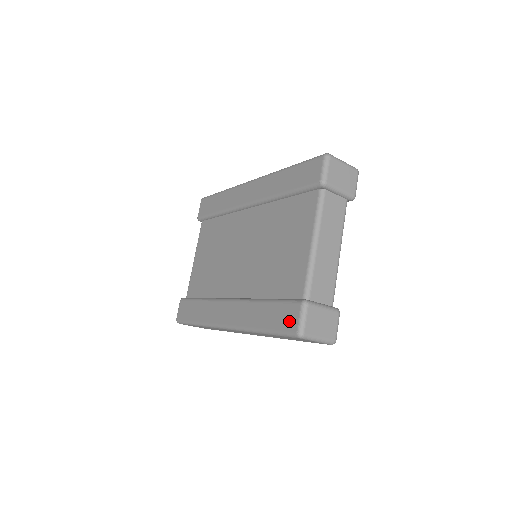
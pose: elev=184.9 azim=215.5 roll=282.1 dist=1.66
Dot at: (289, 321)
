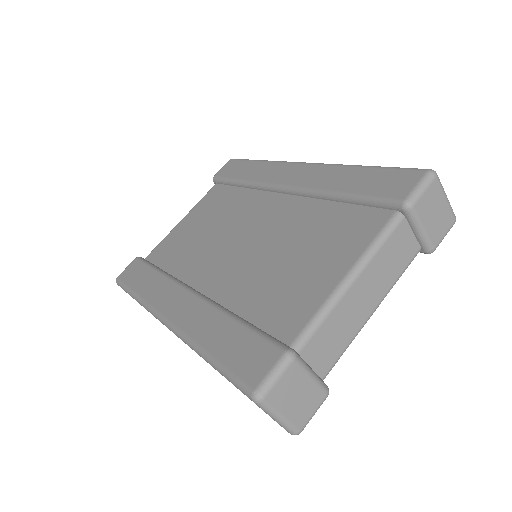
Dot at: (252, 366)
